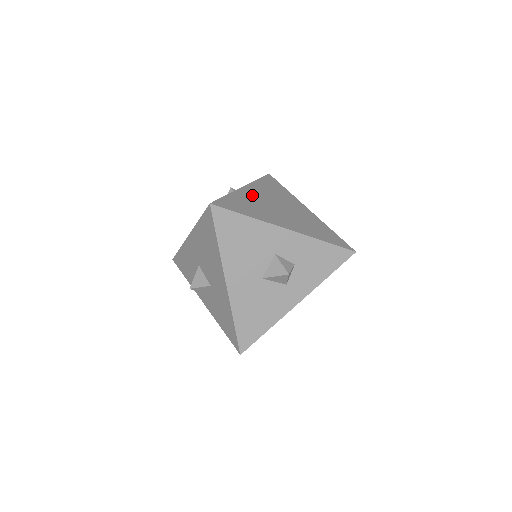
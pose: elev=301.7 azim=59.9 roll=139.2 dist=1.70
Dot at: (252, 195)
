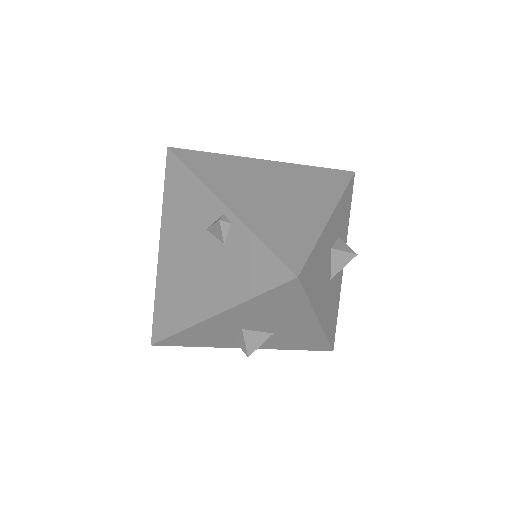
Dot at: (250, 206)
